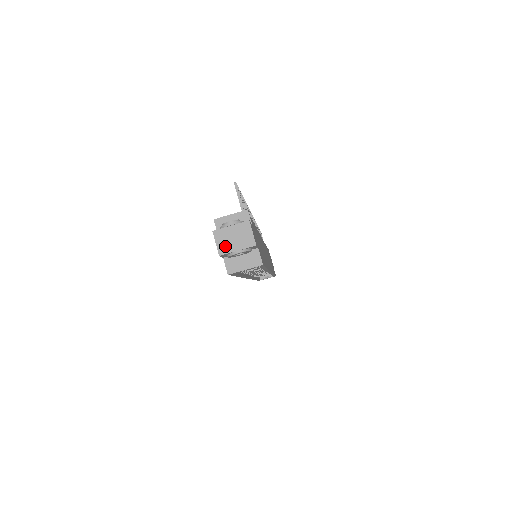
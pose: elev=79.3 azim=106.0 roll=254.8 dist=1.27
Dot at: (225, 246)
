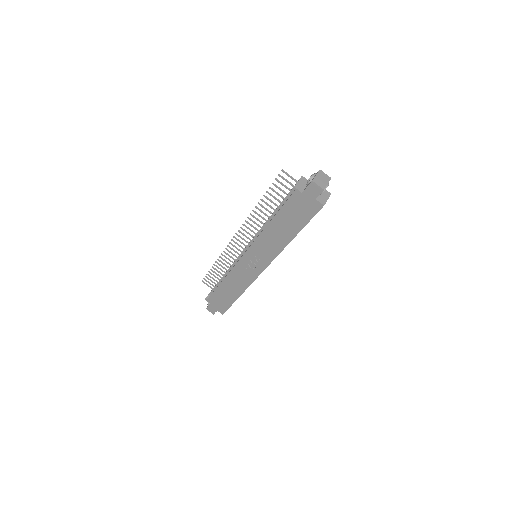
Dot at: (322, 184)
